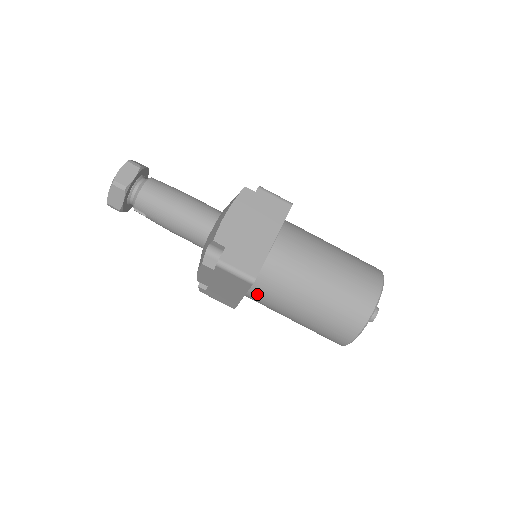
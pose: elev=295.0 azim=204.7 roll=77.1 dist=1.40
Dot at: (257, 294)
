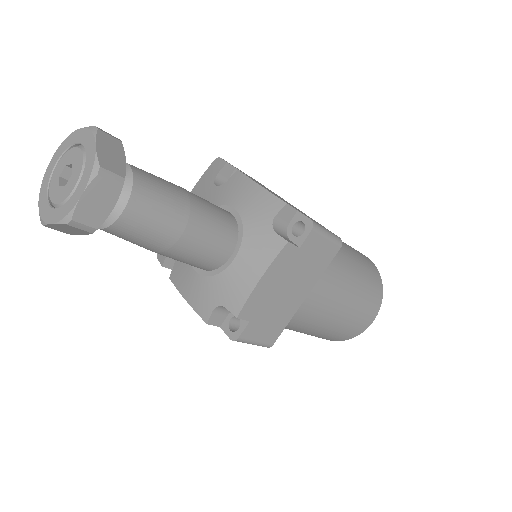
Dot at: occluded
